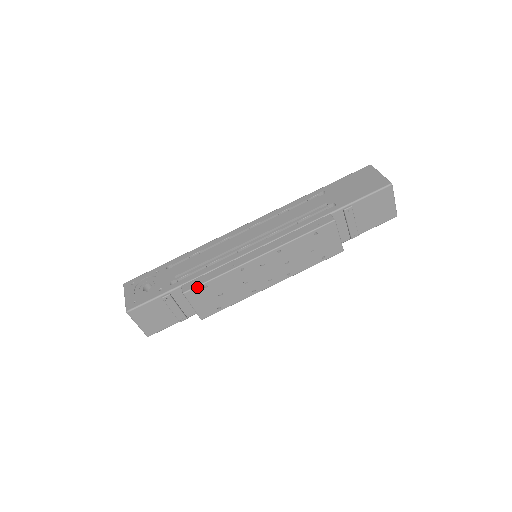
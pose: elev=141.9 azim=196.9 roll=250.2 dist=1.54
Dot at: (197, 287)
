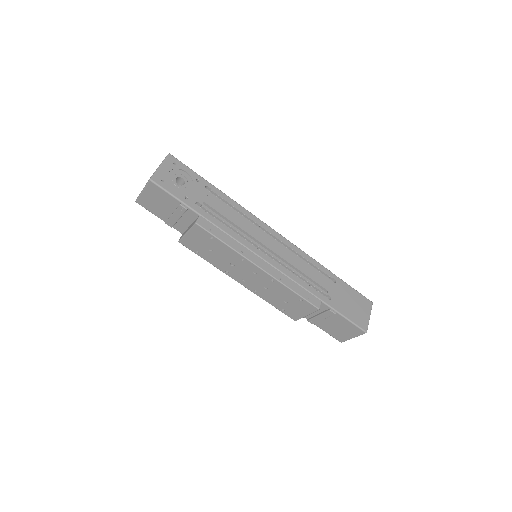
Dot at: (208, 232)
